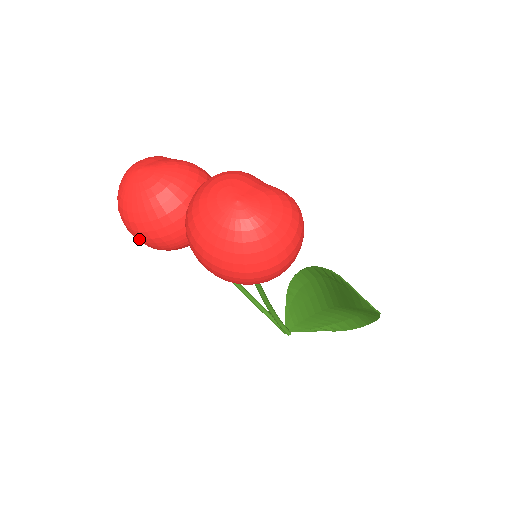
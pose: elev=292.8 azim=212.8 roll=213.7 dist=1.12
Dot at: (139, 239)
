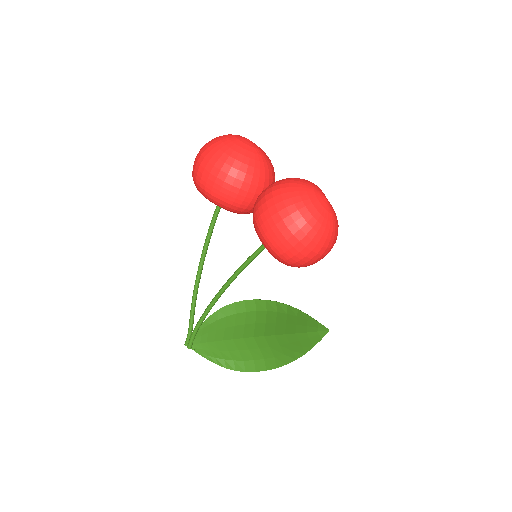
Dot at: (209, 176)
